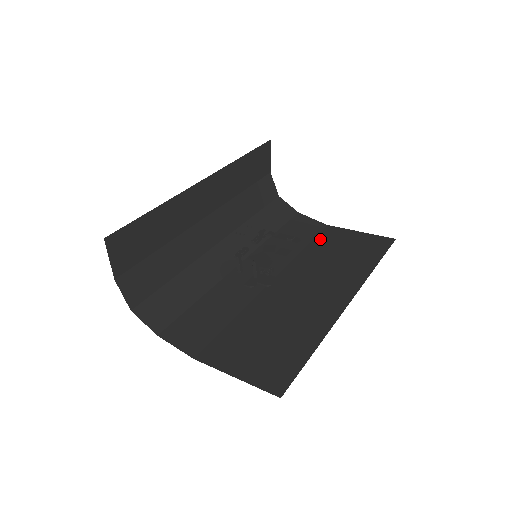
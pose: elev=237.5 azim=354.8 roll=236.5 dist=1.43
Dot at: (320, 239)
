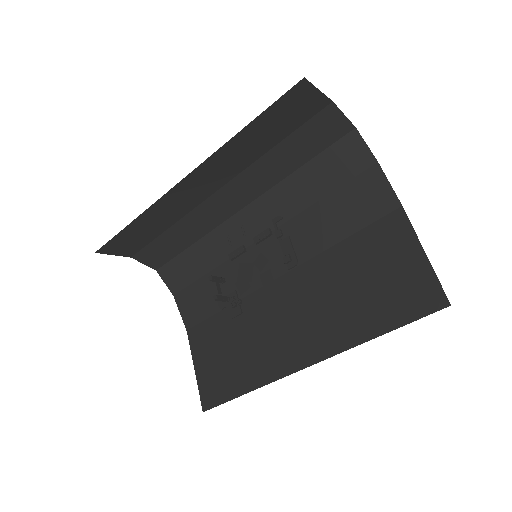
Dot at: (367, 236)
